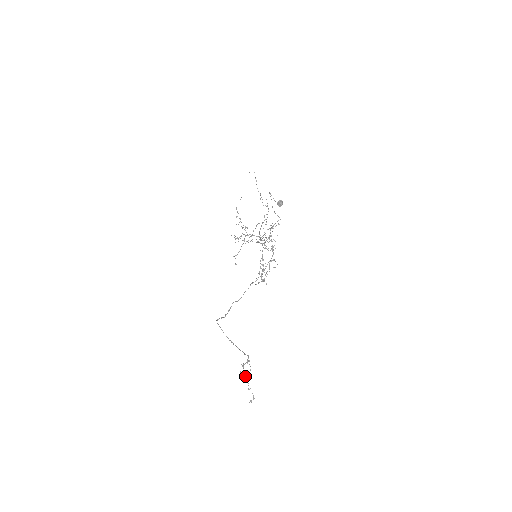
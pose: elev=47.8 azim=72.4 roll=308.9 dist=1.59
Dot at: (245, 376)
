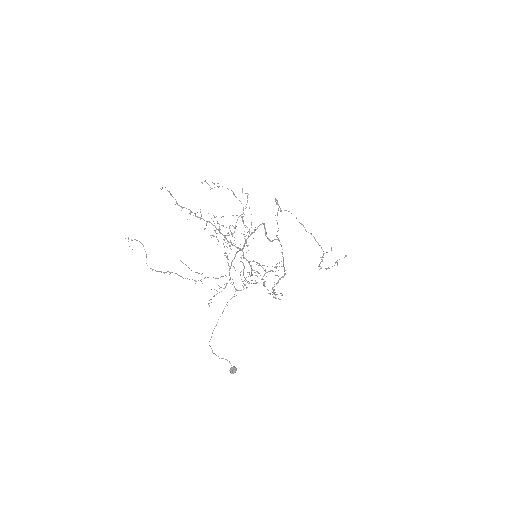
Dot at: occluded
